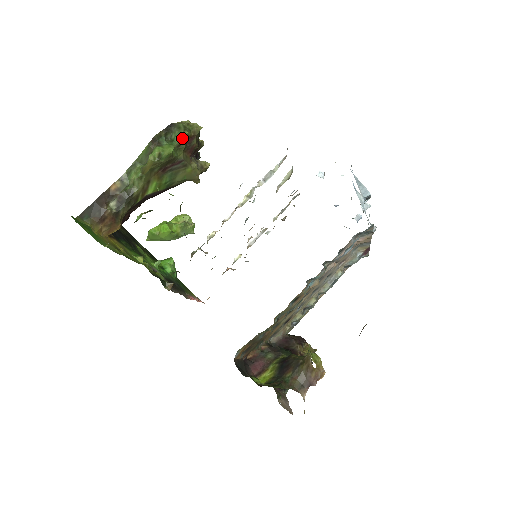
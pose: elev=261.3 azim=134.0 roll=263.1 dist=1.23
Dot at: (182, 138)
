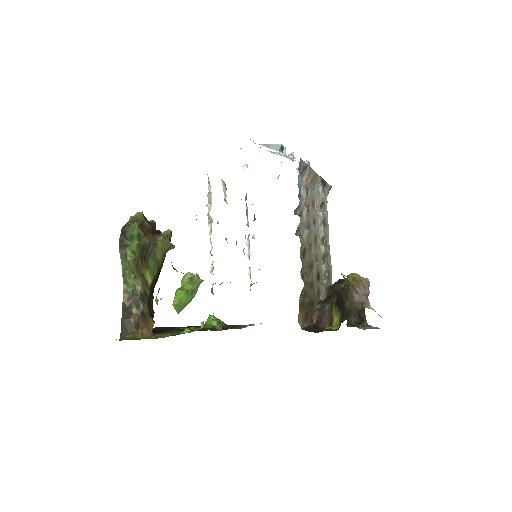
Dot at: (136, 229)
